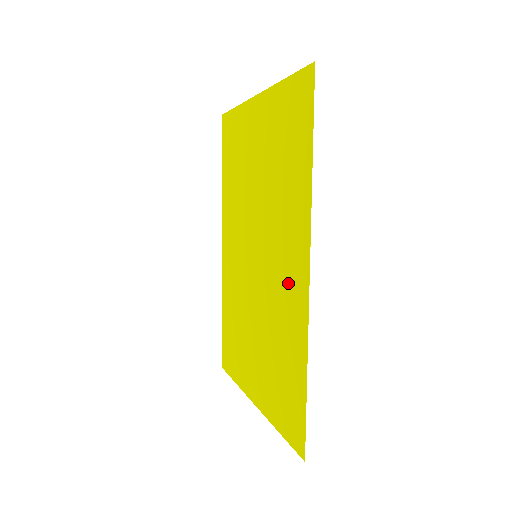
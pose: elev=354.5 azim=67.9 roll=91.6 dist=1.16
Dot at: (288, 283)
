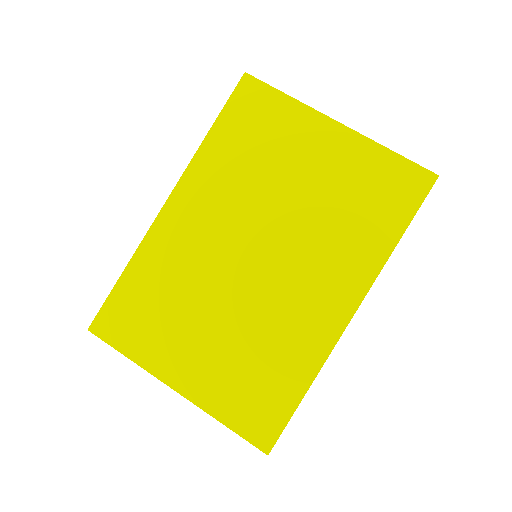
Dot at: (313, 308)
